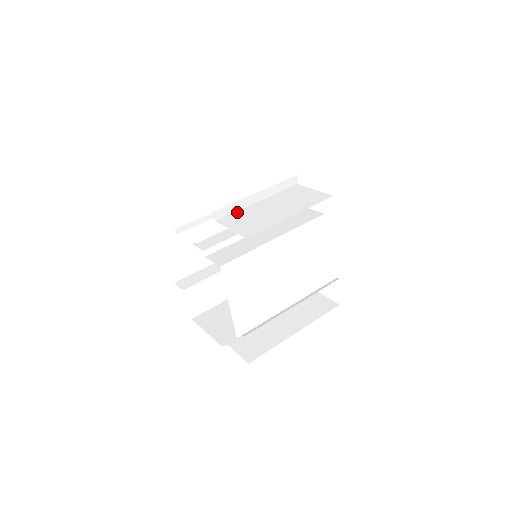
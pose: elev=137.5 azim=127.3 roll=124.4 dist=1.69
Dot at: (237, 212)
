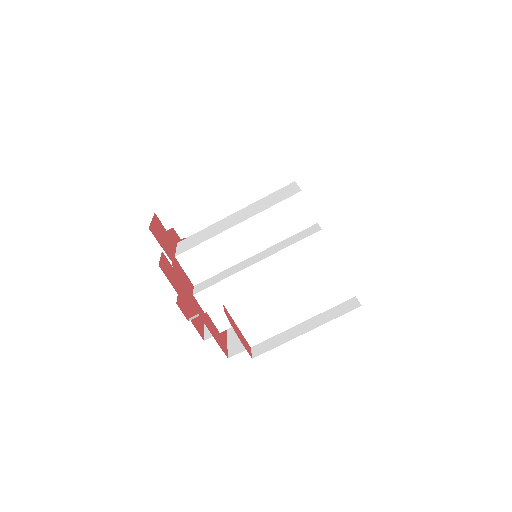
Dot at: (249, 294)
